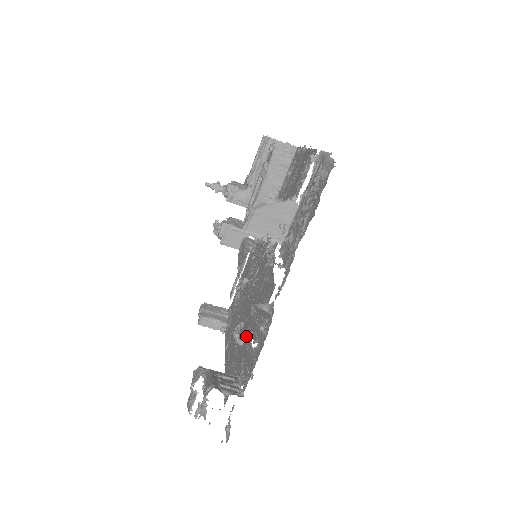
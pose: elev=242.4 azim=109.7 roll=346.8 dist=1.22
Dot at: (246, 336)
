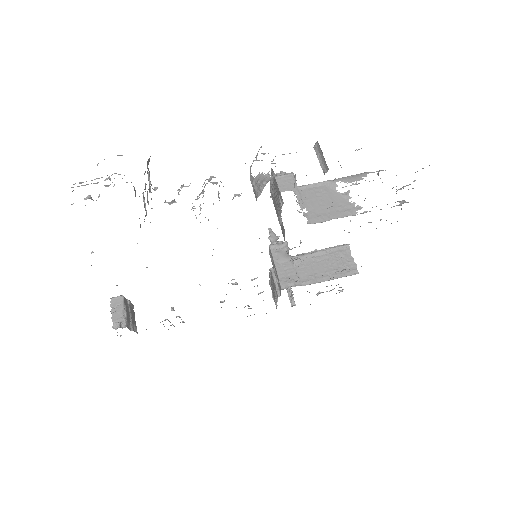
Dot at: occluded
